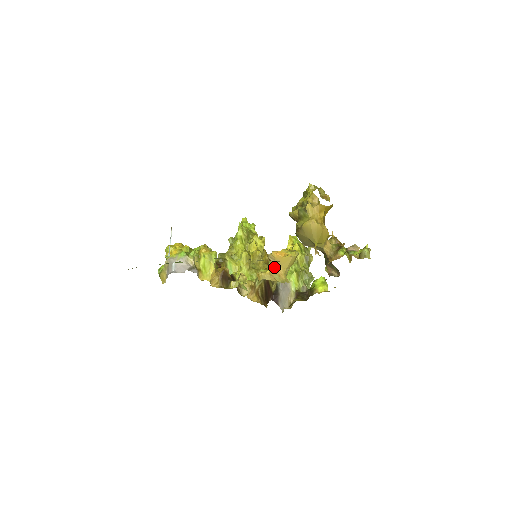
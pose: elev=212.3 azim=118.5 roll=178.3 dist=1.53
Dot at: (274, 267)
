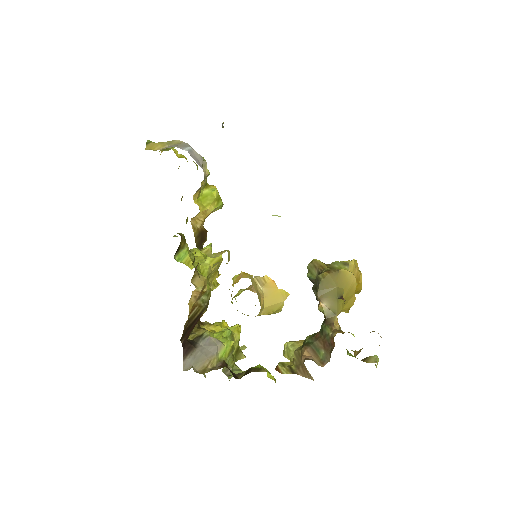
Dot at: occluded
